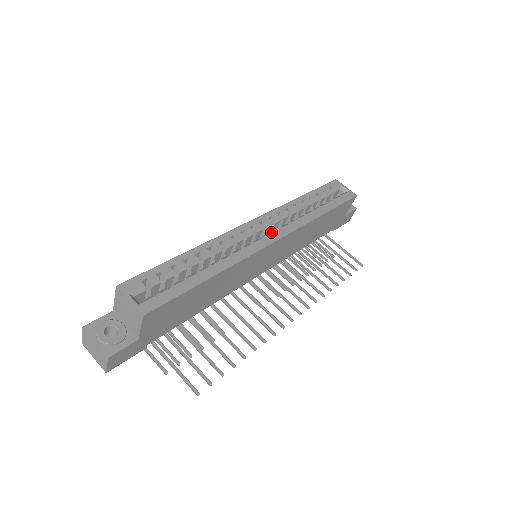
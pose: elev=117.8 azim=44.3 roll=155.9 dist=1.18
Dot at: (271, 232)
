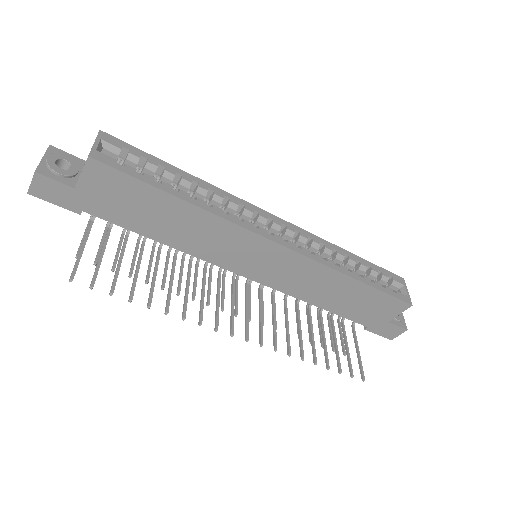
Dot at: (285, 240)
